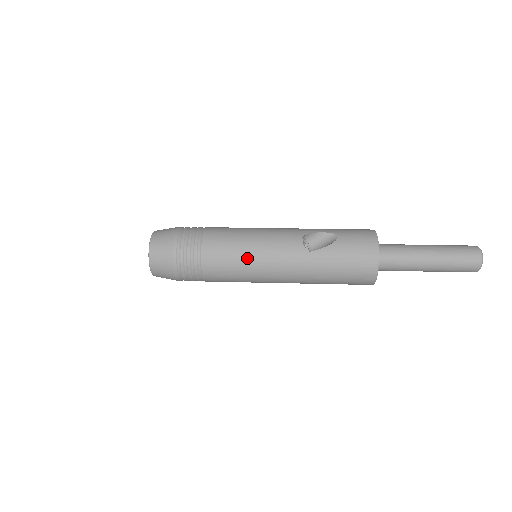
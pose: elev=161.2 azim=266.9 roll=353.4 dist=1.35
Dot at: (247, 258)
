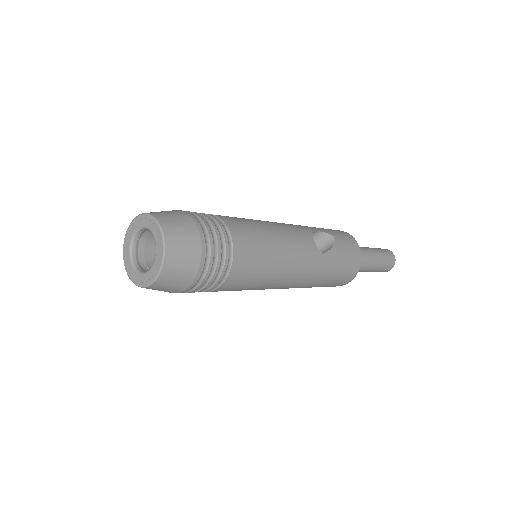
Dot at: (276, 261)
